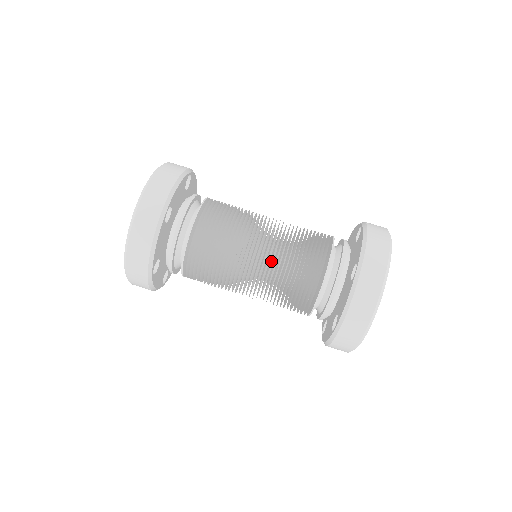
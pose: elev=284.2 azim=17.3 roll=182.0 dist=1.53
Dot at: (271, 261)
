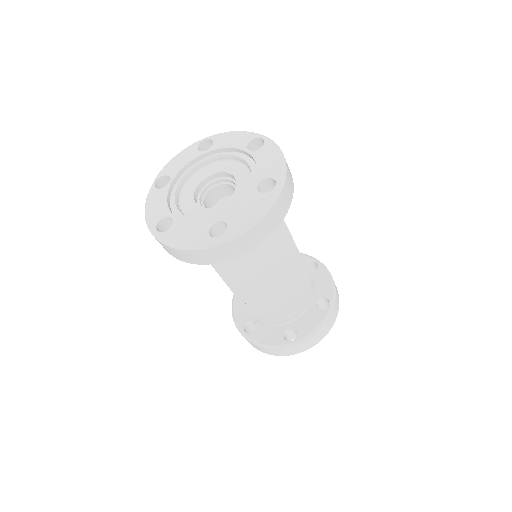
Dot at: (259, 299)
